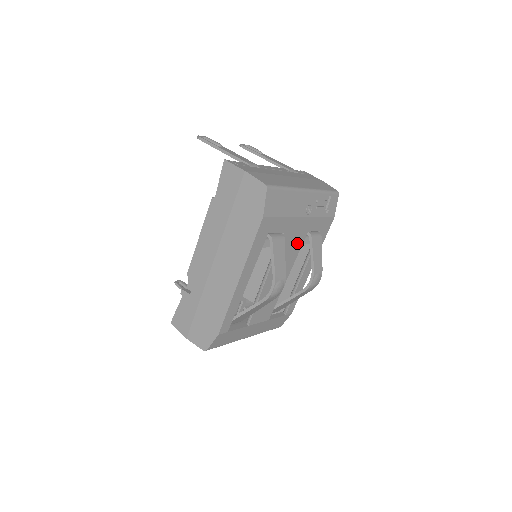
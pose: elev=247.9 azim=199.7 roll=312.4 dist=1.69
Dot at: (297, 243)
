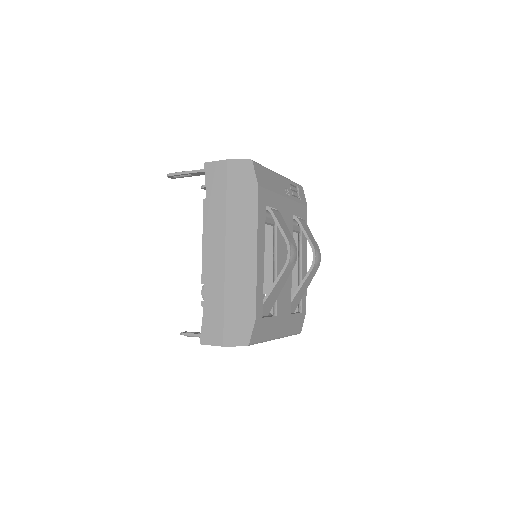
Dot at: (289, 225)
